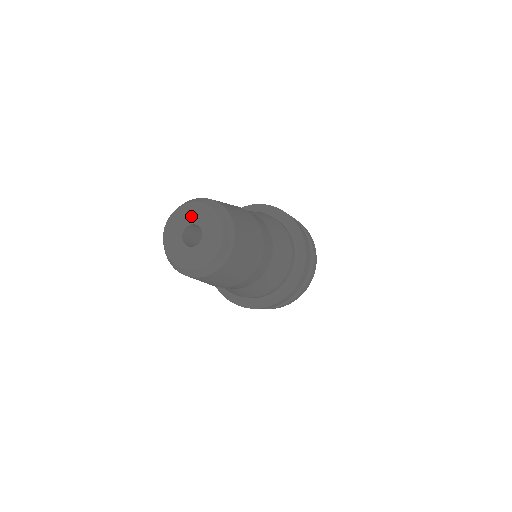
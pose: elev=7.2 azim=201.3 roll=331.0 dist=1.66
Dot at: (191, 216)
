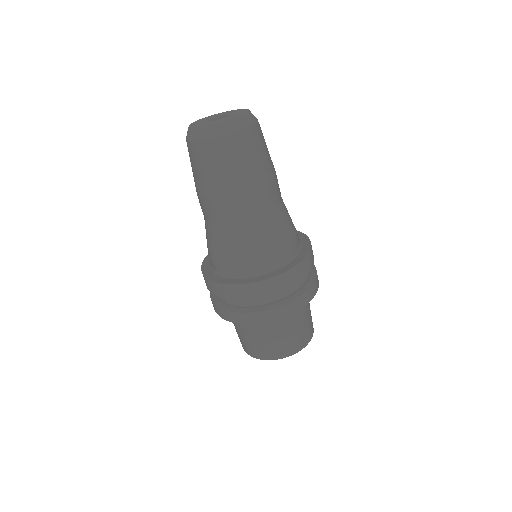
Dot at: (231, 112)
